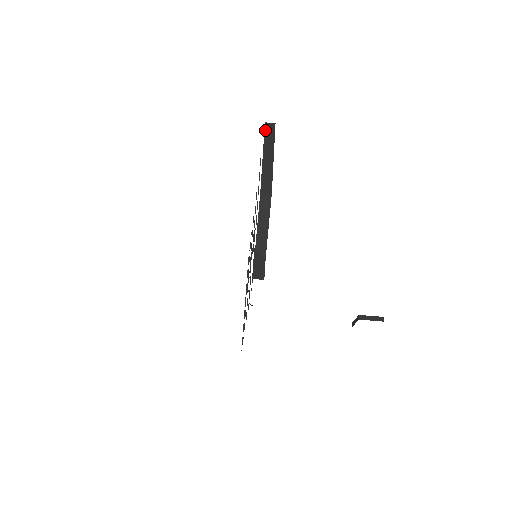
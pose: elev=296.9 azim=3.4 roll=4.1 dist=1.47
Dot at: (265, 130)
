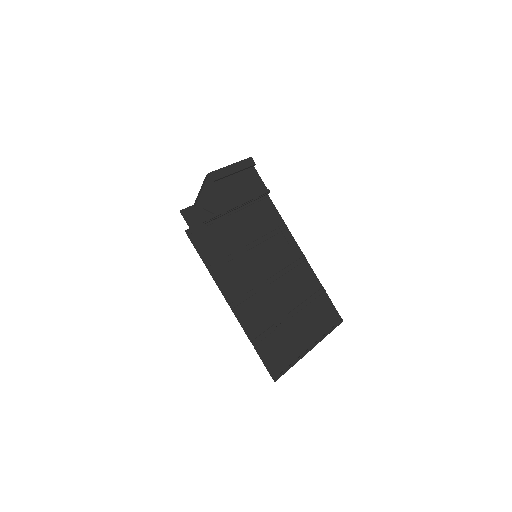
Dot at: occluded
